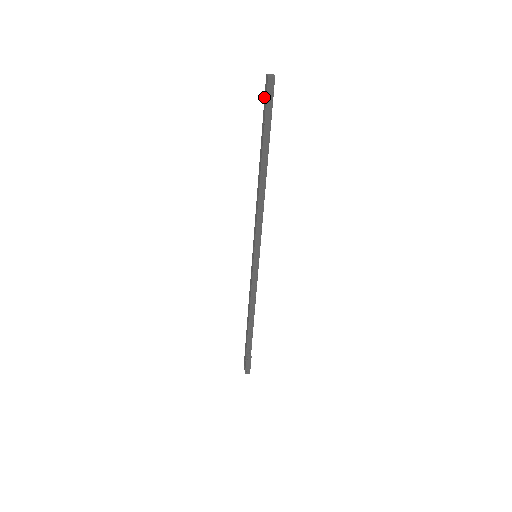
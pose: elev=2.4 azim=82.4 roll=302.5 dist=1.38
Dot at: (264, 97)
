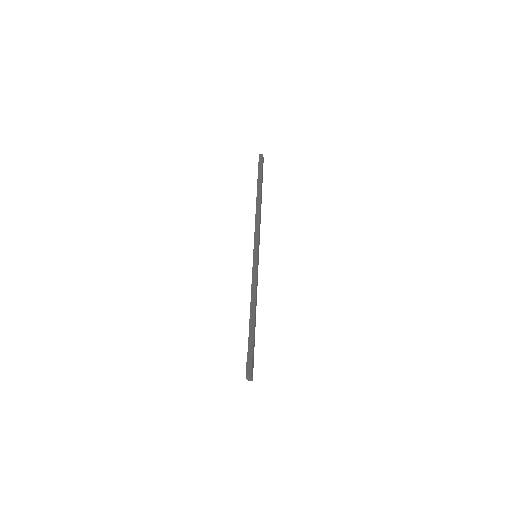
Dot at: occluded
